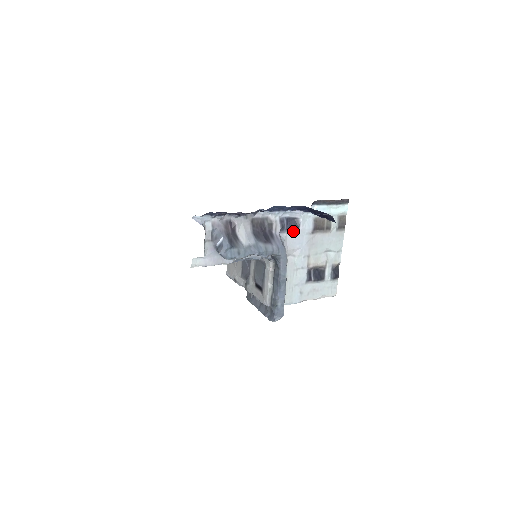
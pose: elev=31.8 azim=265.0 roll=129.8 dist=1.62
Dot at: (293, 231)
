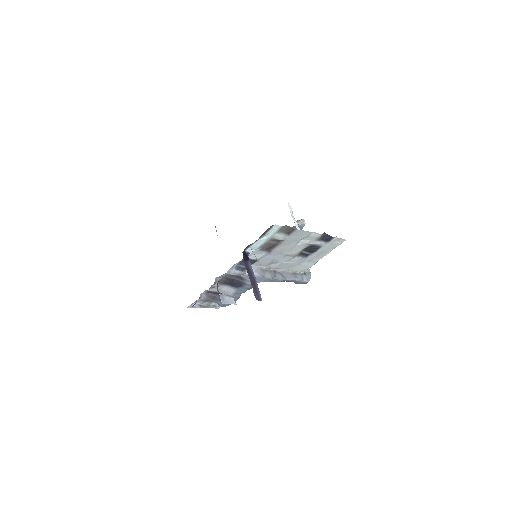
Dot at: (254, 263)
